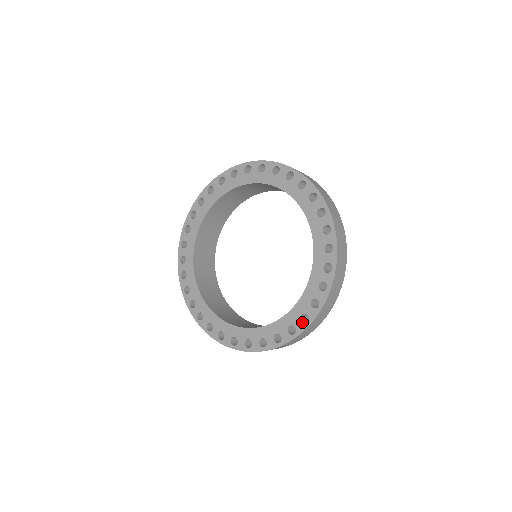
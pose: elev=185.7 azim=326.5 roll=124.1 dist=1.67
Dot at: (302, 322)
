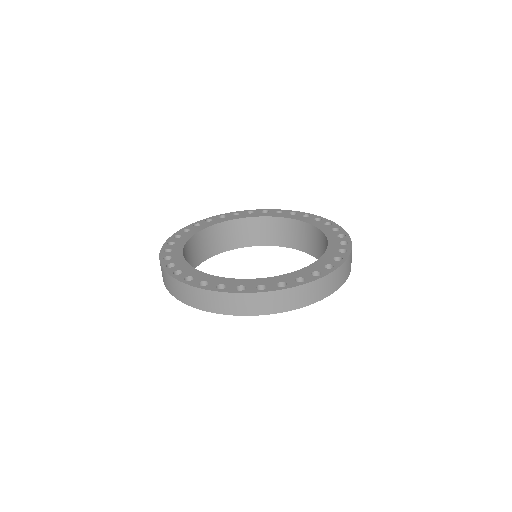
Dot at: occluded
